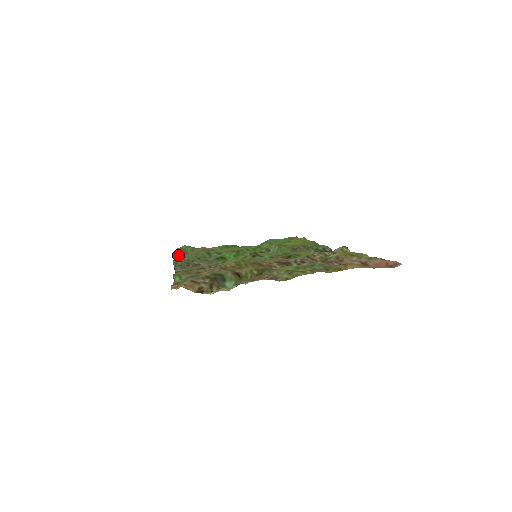
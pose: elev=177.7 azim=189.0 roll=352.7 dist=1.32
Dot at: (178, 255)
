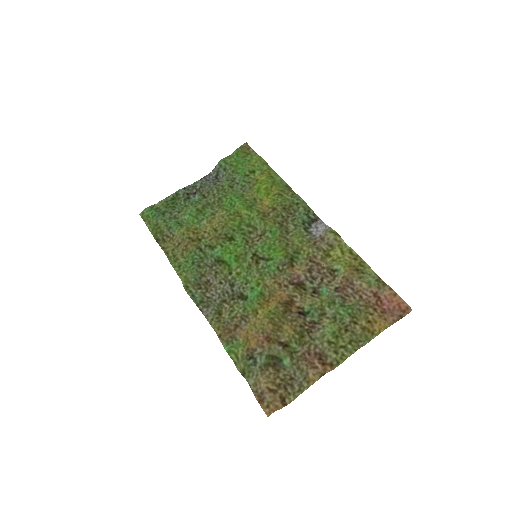
Dot at: (164, 249)
